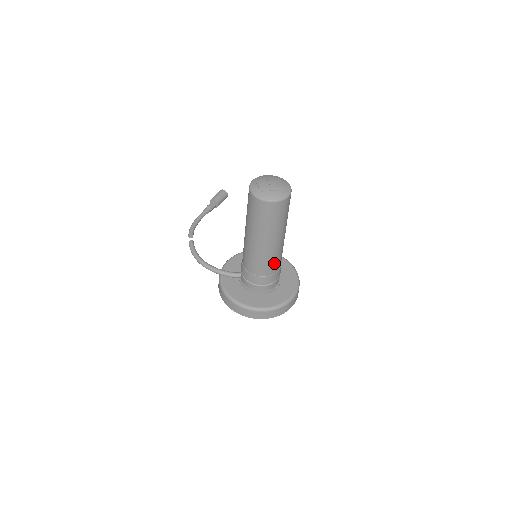
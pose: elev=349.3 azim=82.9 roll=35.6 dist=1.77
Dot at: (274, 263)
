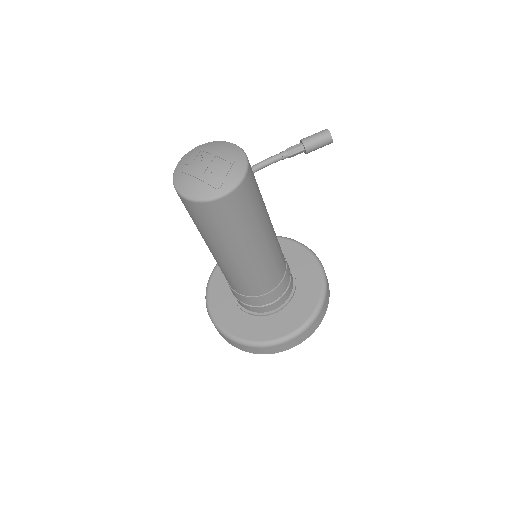
Dot at: (245, 284)
